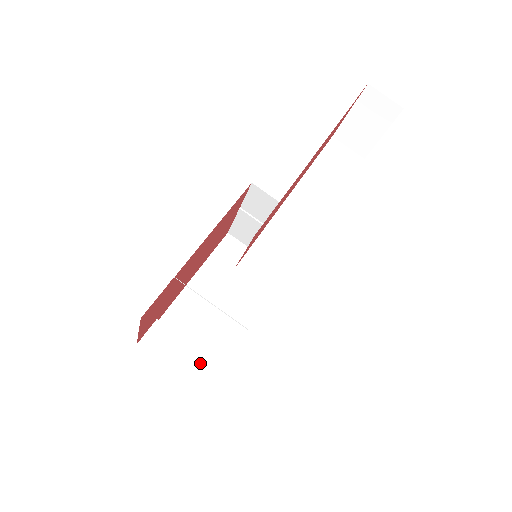
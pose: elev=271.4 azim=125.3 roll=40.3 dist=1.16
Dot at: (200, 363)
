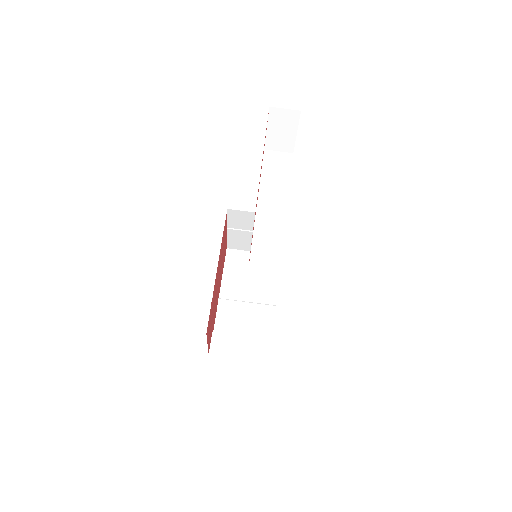
Dot at: (256, 345)
